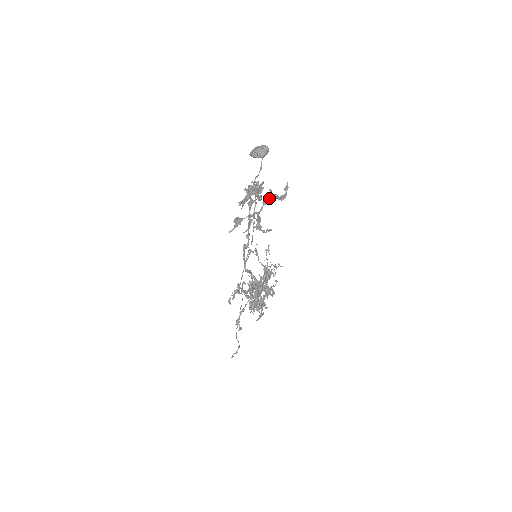
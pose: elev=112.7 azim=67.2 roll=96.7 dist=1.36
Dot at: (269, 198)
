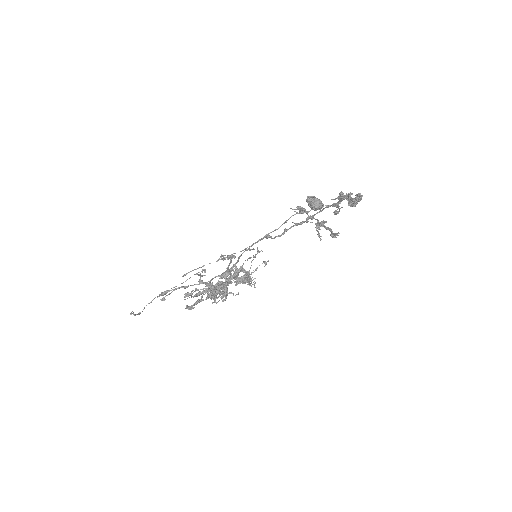
Dot at: occluded
